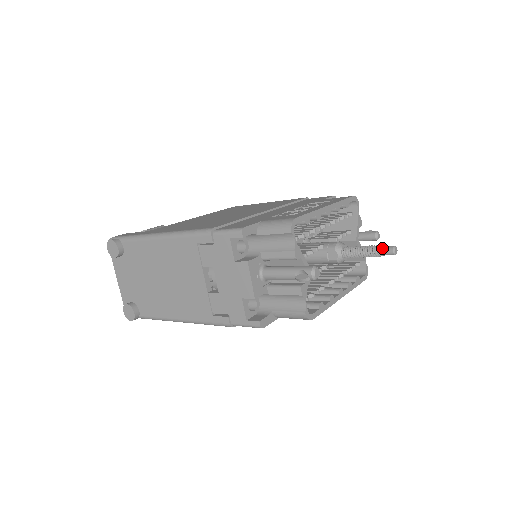
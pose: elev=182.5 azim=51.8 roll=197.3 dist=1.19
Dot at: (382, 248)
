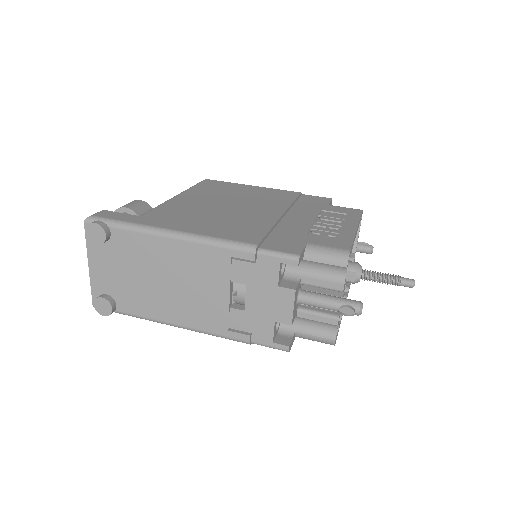
Dot at: (403, 280)
